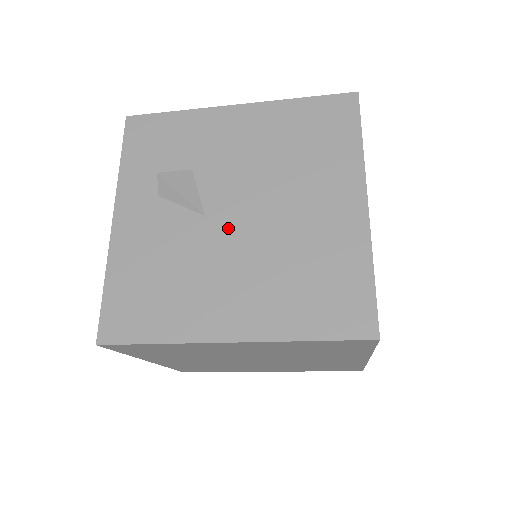
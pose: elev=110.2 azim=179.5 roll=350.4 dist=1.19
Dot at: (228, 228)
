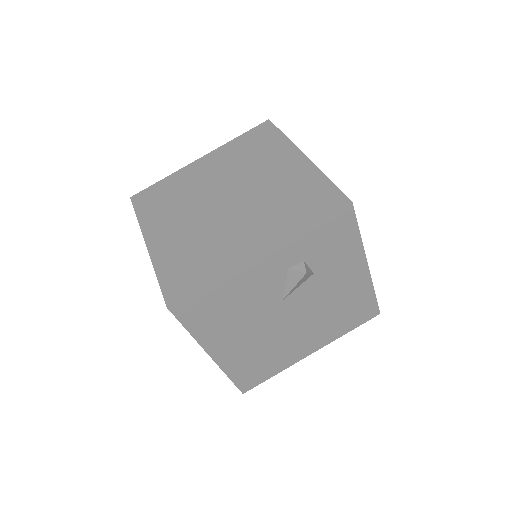
Dot at: (278, 316)
